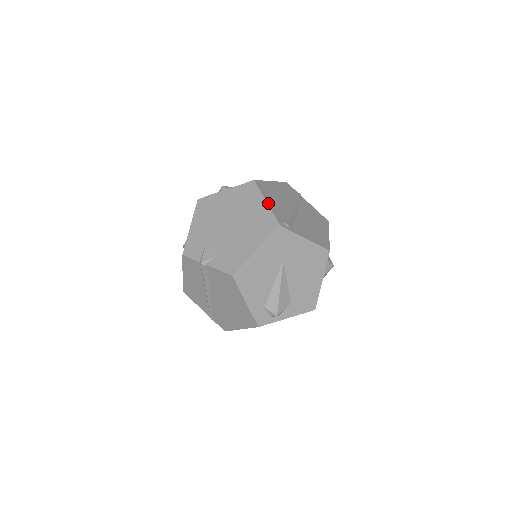
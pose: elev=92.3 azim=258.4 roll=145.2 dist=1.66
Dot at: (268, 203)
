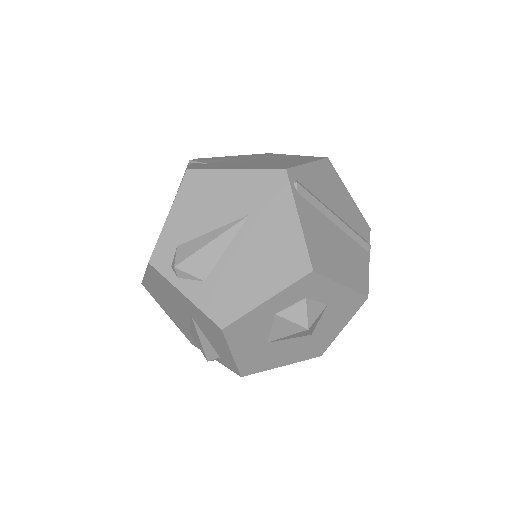
Dot at: (309, 164)
